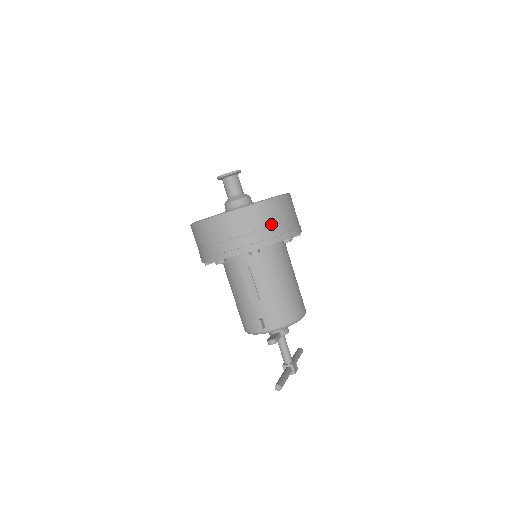
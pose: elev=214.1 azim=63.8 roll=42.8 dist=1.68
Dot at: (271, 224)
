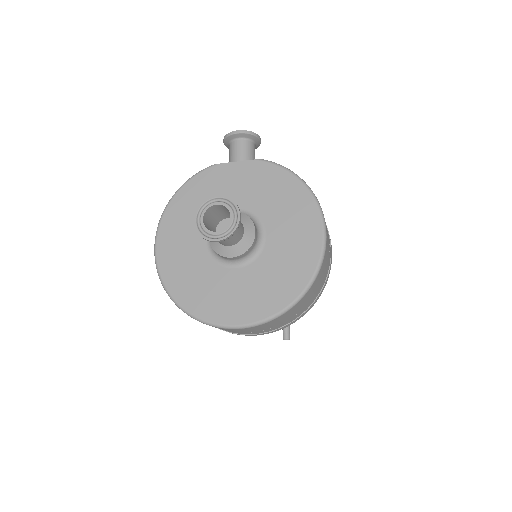
Dot at: (309, 301)
